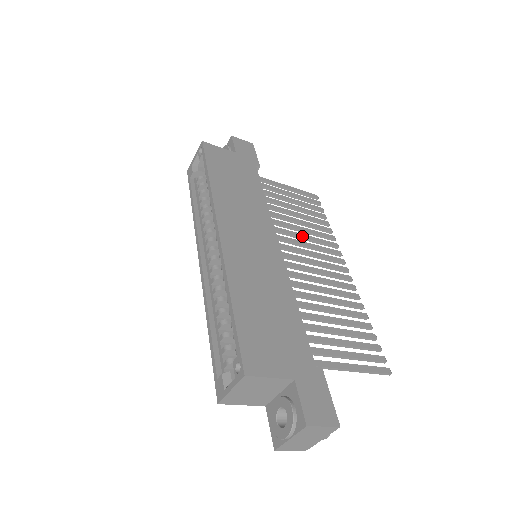
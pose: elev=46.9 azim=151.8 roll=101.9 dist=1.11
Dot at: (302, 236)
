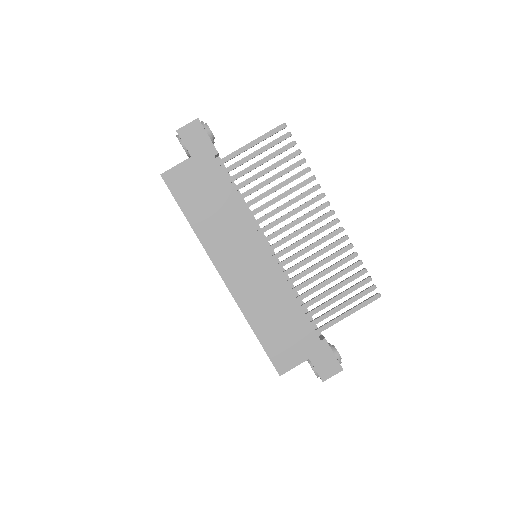
Dot at: (284, 207)
